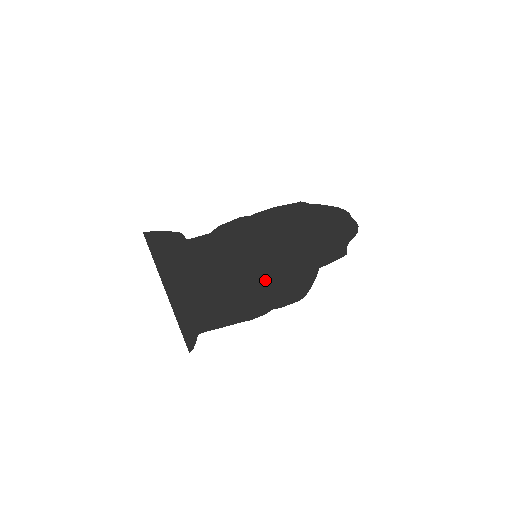
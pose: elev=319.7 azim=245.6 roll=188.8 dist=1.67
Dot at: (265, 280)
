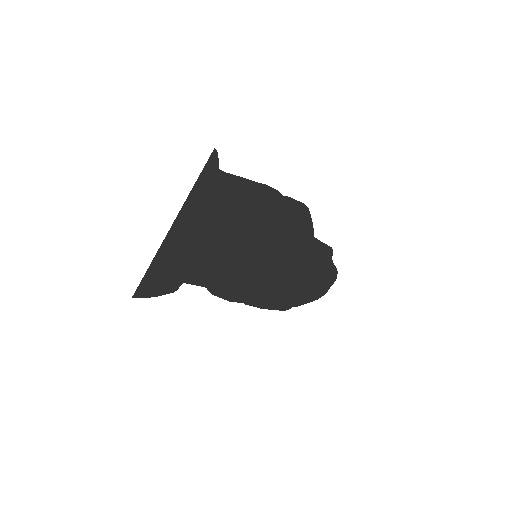
Dot at: (270, 228)
